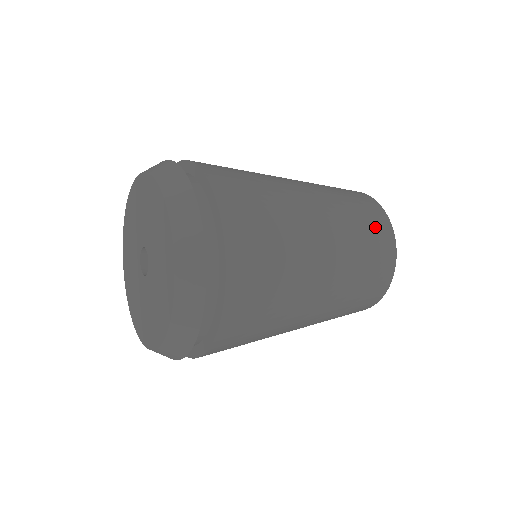
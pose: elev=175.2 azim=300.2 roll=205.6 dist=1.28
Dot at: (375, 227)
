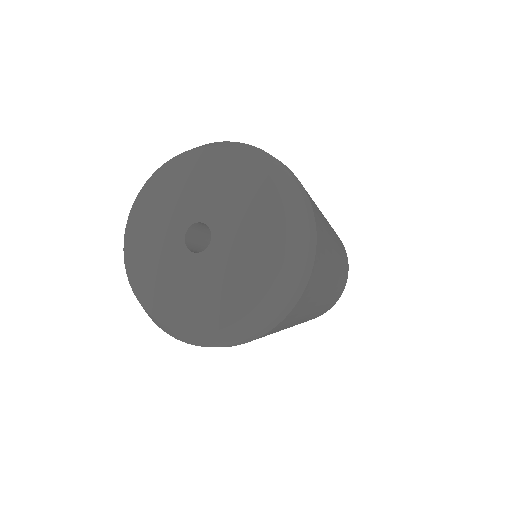
Dot at: occluded
